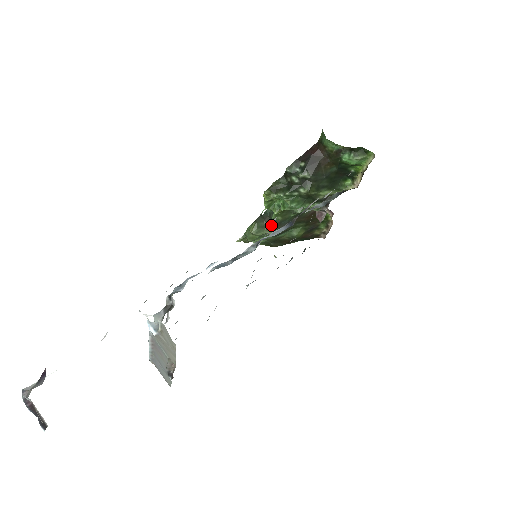
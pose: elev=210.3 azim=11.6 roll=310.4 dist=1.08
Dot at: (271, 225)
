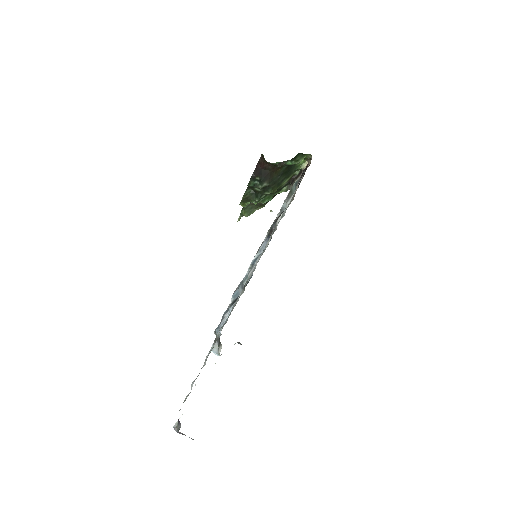
Dot at: (257, 205)
